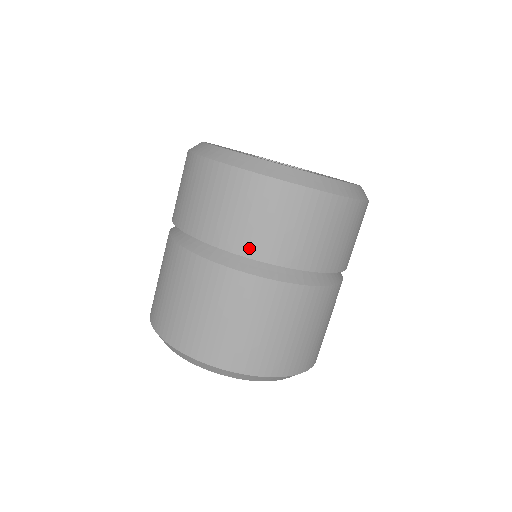
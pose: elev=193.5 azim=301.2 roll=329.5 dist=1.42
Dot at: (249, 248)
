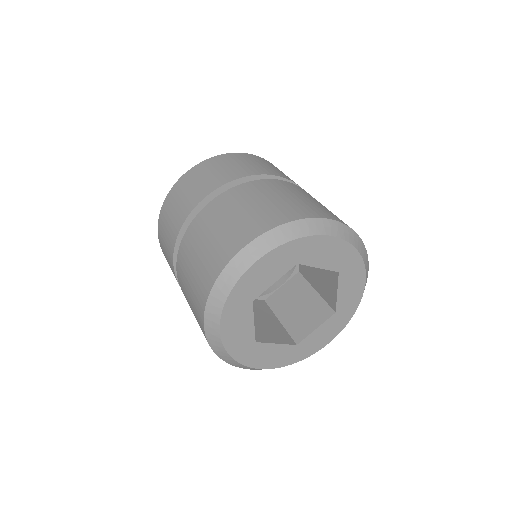
Dot at: (274, 173)
